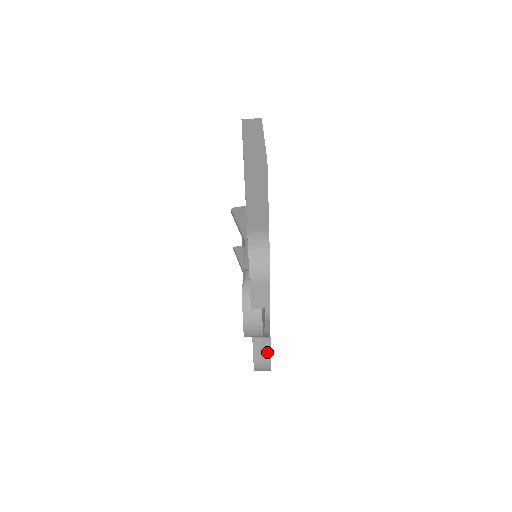
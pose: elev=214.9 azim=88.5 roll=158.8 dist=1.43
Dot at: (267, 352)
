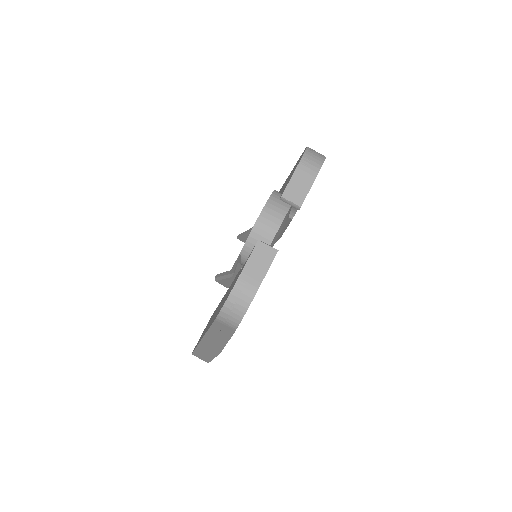
Dot at: (265, 267)
